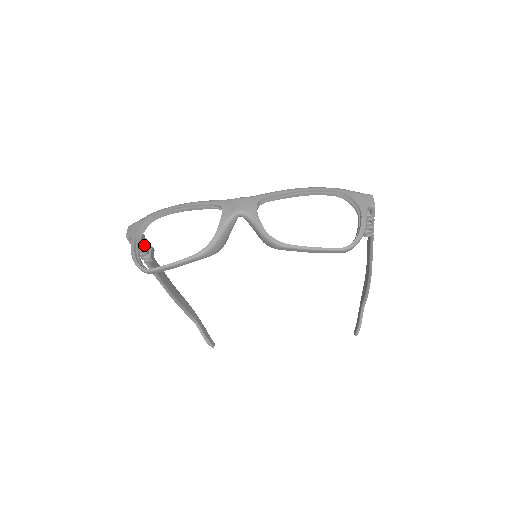
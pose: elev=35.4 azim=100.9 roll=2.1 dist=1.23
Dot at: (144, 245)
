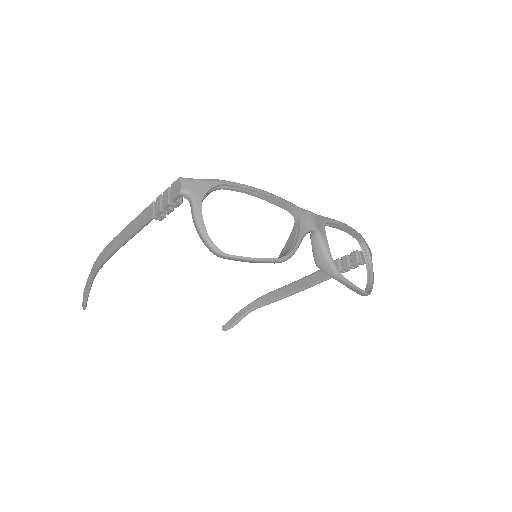
Dot at: occluded
